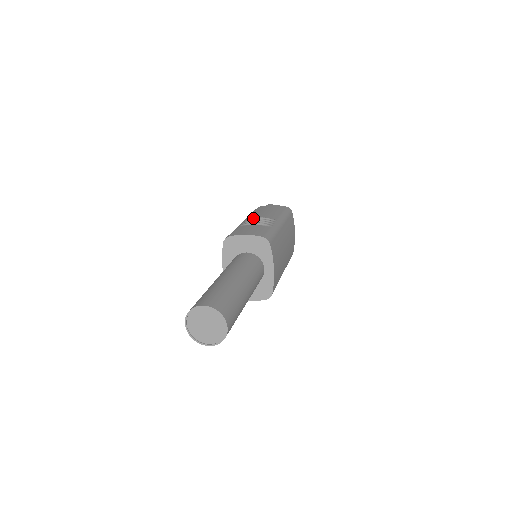
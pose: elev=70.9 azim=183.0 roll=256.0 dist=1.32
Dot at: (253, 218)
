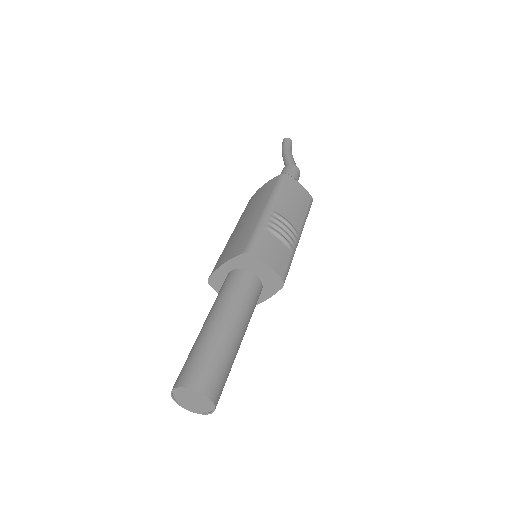
Dot at: (281, 218)
